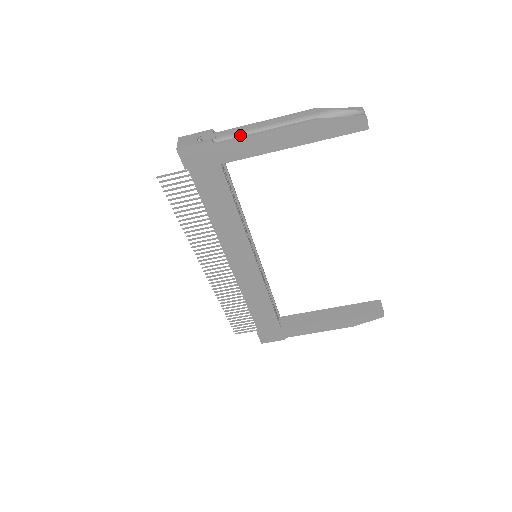
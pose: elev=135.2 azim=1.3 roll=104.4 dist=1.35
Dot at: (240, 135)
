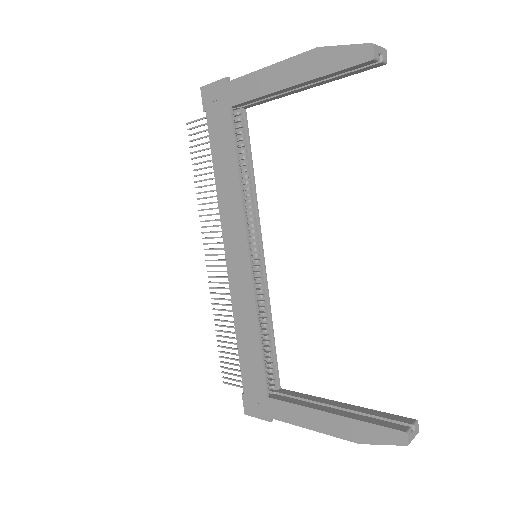
Dot at: occluded
